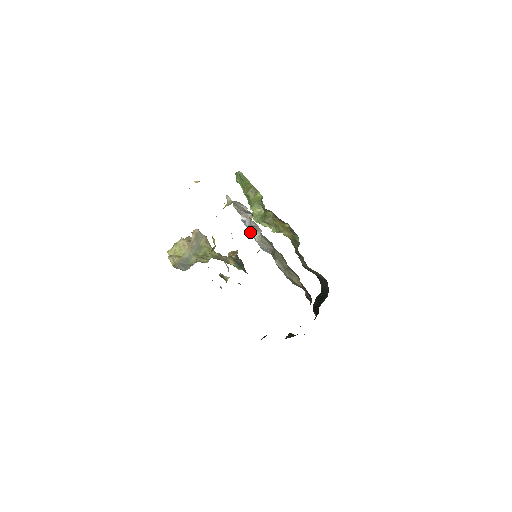
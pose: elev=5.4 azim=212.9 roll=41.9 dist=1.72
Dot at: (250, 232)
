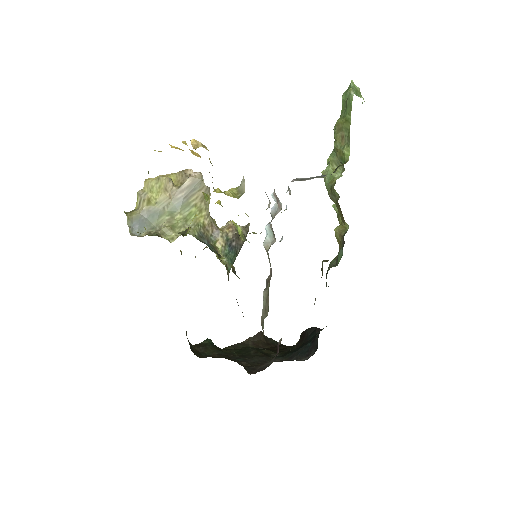
Dot at: (265, 226)
